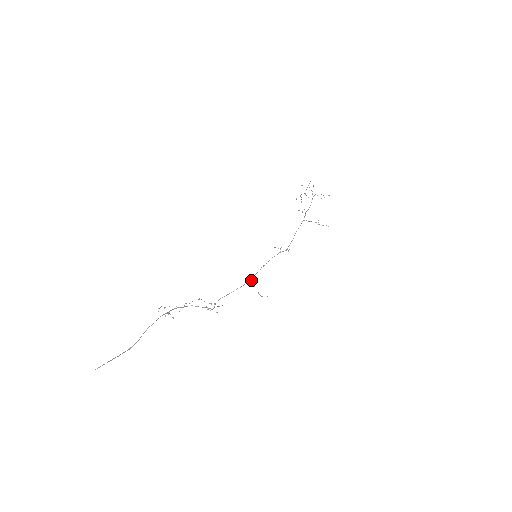
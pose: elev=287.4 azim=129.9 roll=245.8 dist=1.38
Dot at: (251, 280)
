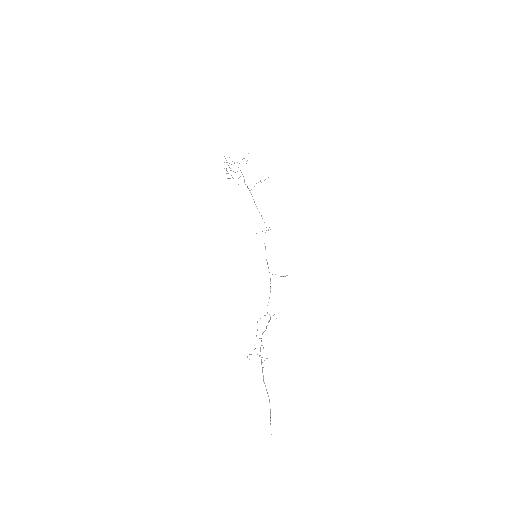
Dot at: occluded
